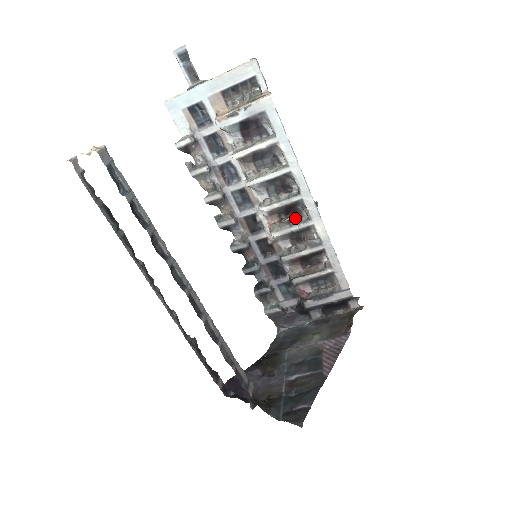
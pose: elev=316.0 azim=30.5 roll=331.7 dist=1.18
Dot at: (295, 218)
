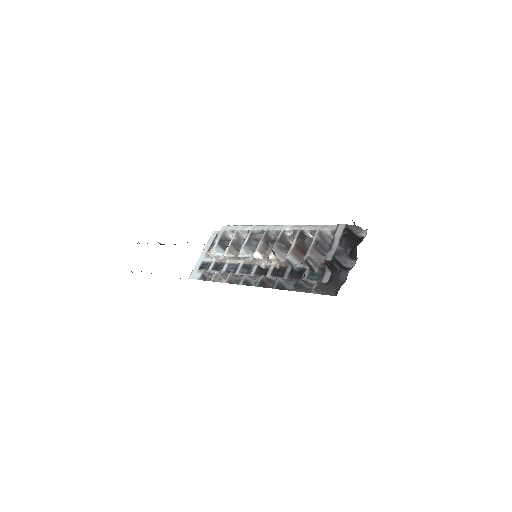
Dot at: (273, 239)
